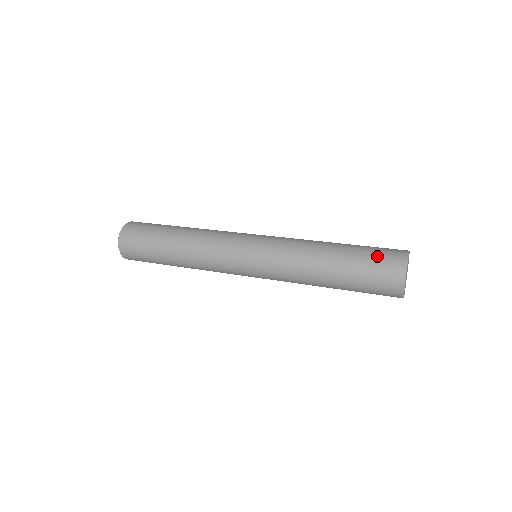
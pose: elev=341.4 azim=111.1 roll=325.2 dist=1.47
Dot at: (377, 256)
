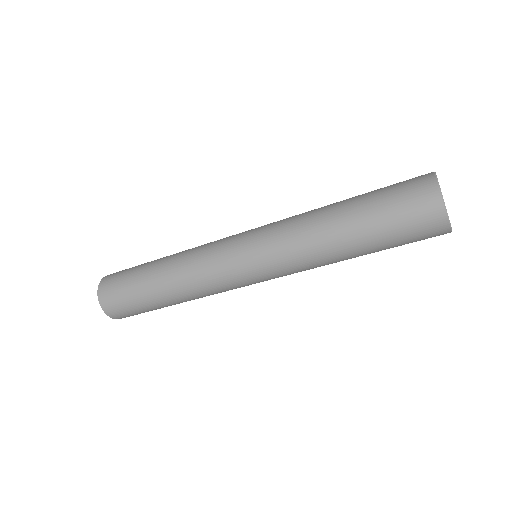
Dot at: (396, 183)
